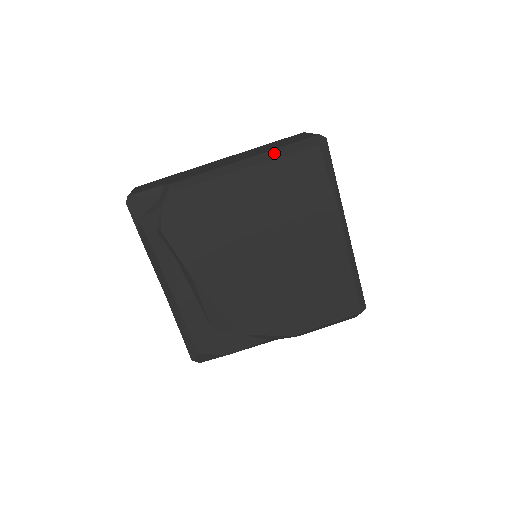
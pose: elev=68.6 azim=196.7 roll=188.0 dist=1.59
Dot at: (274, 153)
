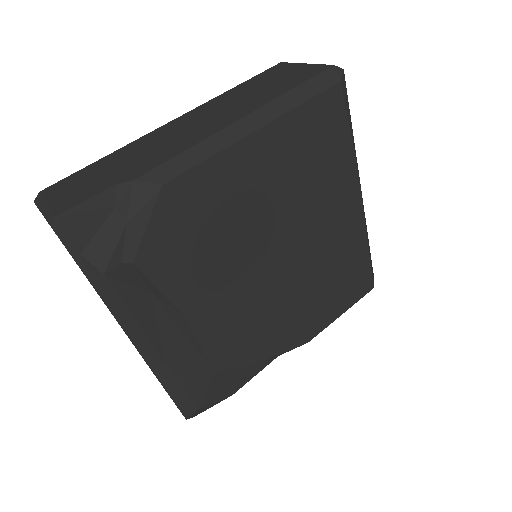
Dot at: (283, 102)
